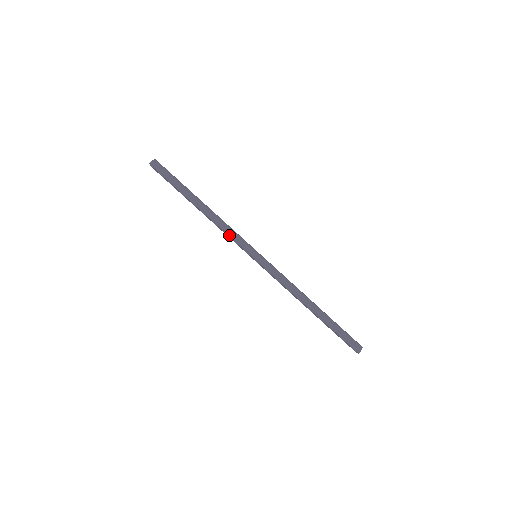
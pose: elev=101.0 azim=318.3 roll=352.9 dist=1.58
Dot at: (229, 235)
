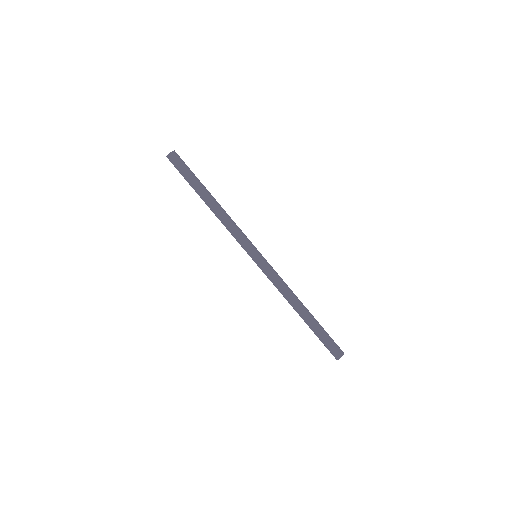
Dot at: (232, 234)
